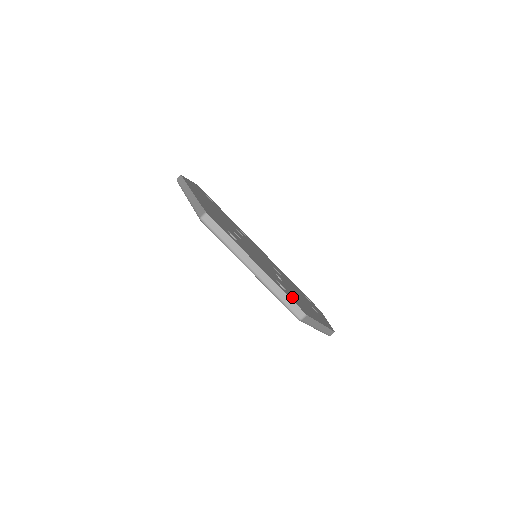
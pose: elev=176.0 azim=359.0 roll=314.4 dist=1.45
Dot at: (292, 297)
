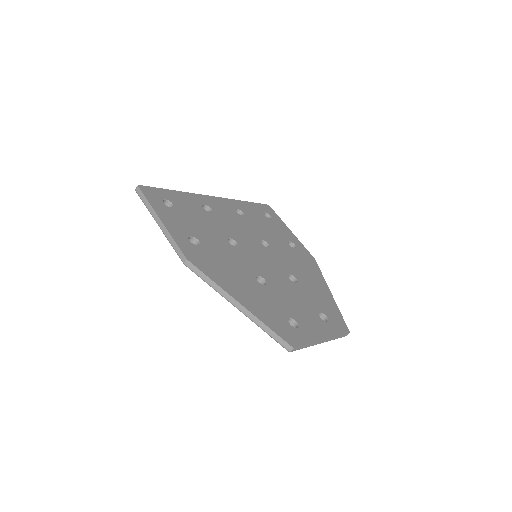
Dot at: (331, 319)
